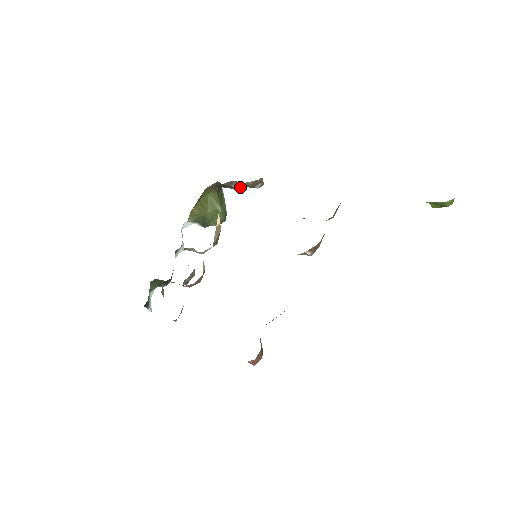
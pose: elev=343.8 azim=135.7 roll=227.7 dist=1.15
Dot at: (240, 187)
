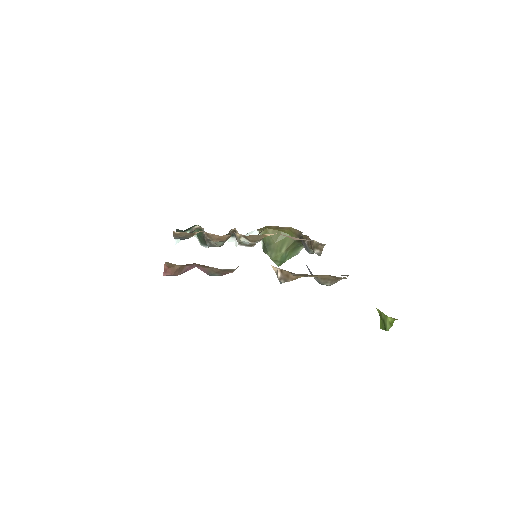
Dot at: (308, 246)
